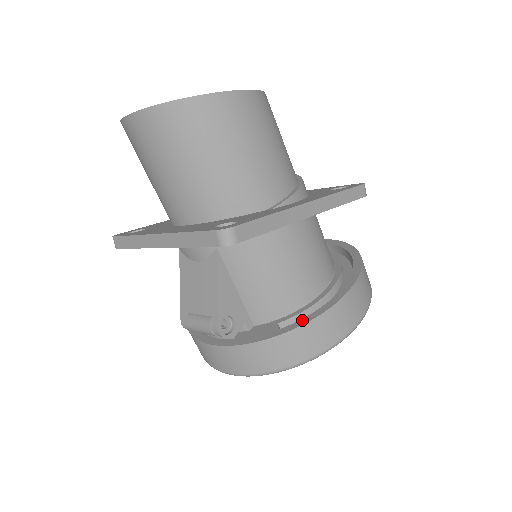
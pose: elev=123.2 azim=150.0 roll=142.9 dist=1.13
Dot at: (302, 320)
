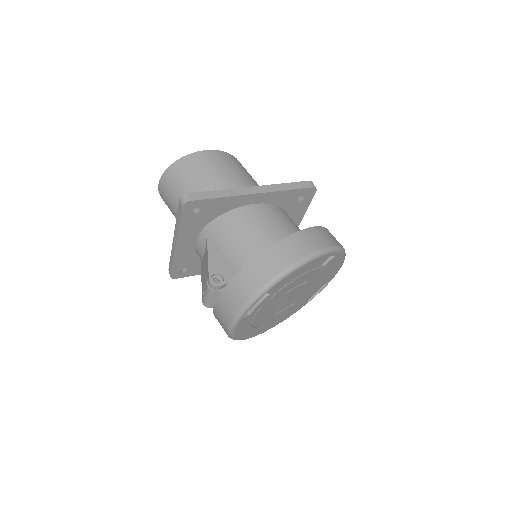
Dot at: (260, 256)
